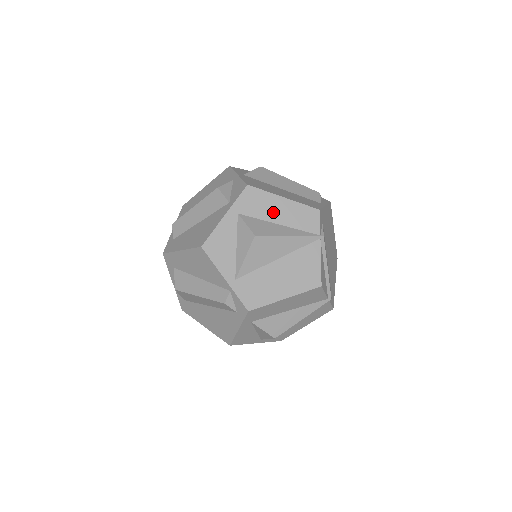
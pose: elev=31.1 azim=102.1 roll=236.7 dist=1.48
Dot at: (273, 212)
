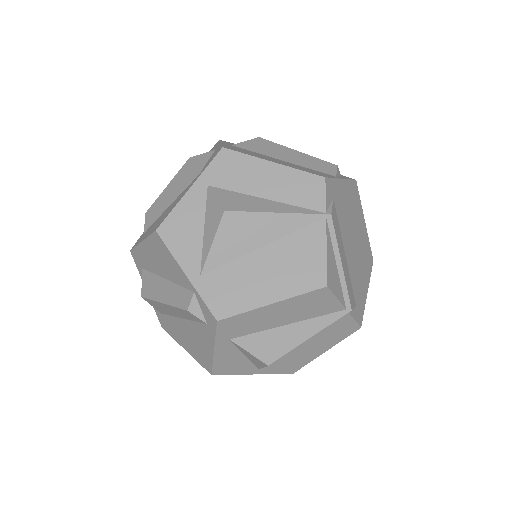
Dot at: (257, 182)
